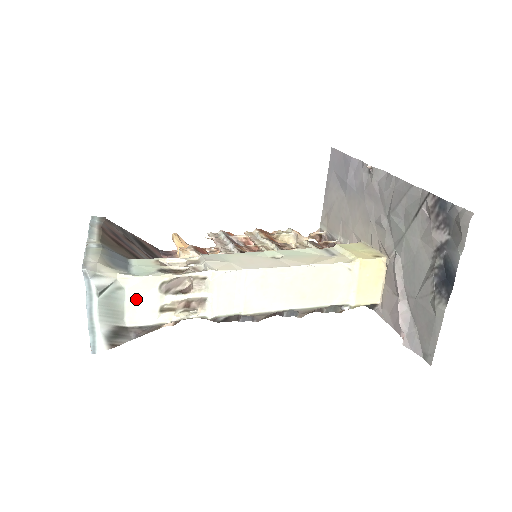
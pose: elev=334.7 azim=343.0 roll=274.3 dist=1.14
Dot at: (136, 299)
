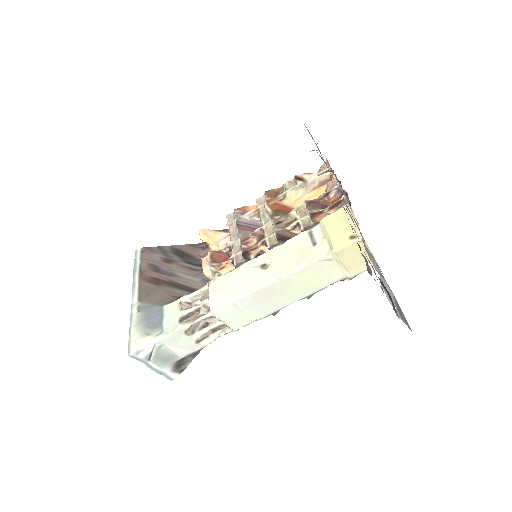
Dot at: (176, 344)
